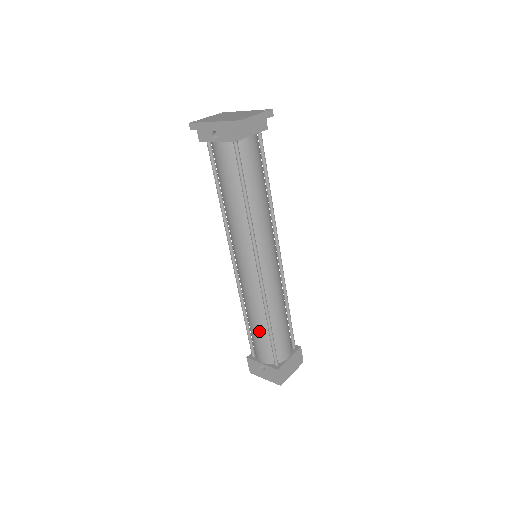
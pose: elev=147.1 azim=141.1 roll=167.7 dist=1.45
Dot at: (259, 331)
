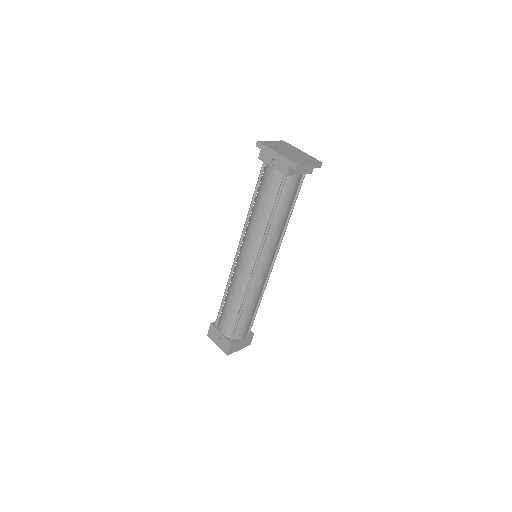
Dot at: (231, 310)
